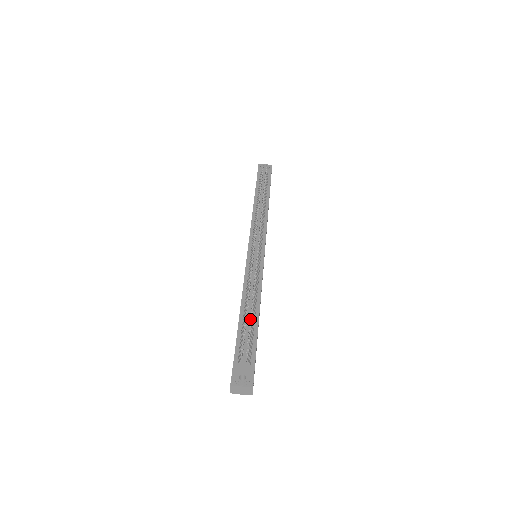
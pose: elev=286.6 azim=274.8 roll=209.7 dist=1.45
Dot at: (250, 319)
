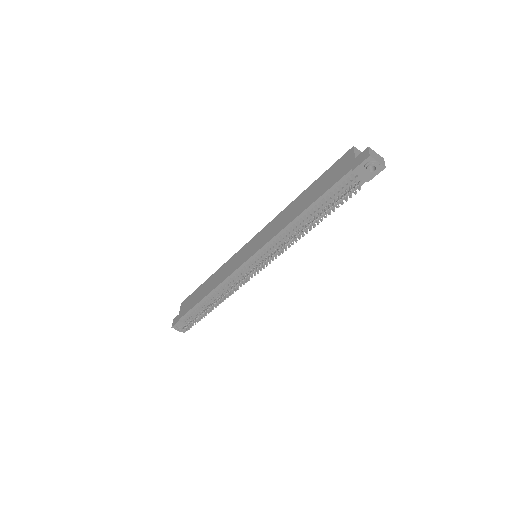
Dot at: (203, 315)
